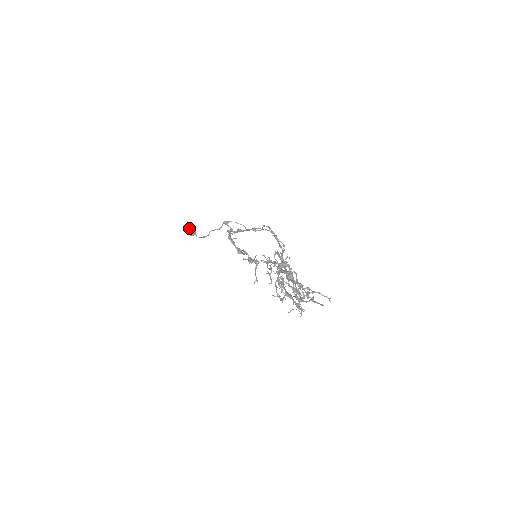
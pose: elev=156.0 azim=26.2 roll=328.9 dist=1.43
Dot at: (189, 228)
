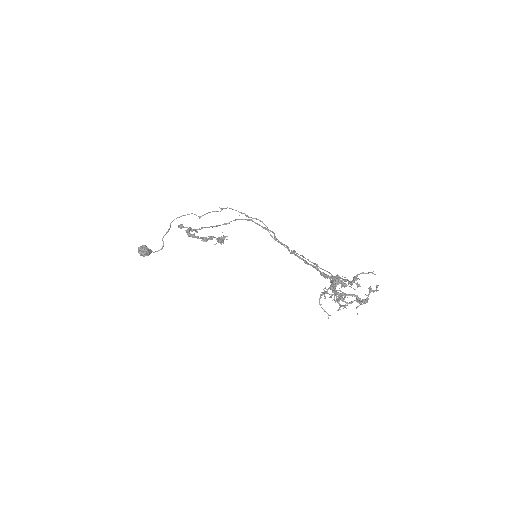
Dot at: (143, 251)
